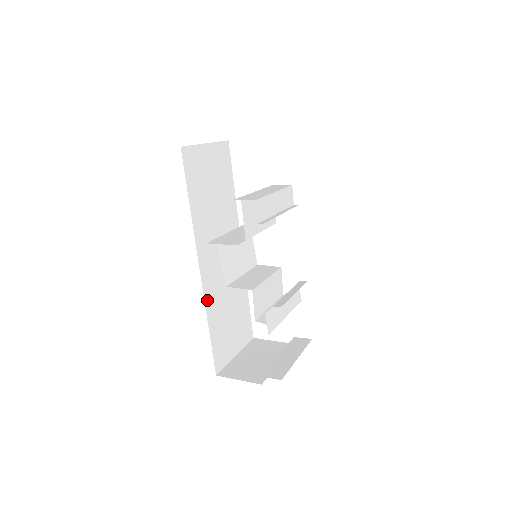
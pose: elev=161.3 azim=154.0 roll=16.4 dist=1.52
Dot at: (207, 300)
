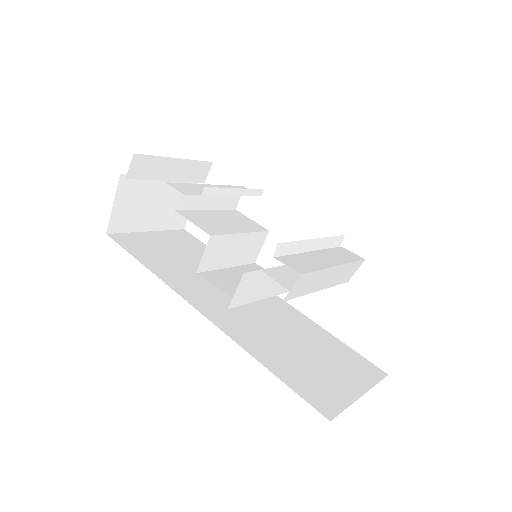
Dot at: (235, 337)
